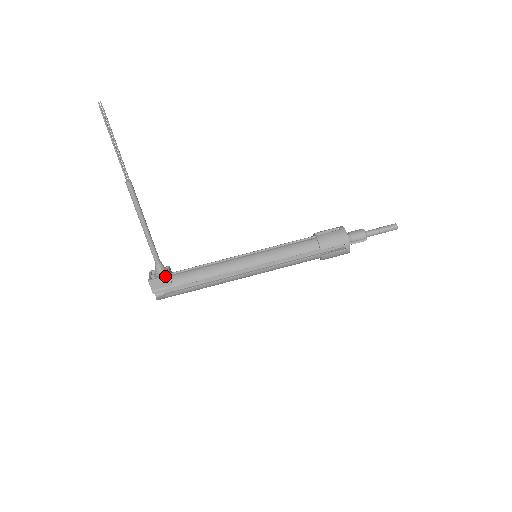
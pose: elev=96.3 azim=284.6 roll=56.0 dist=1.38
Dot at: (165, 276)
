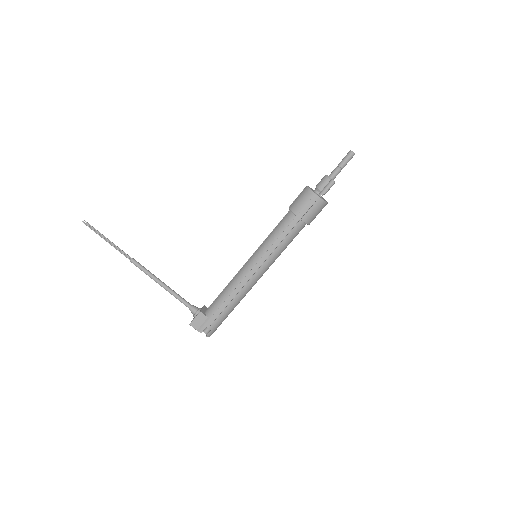
Dot at: (198, 313)
